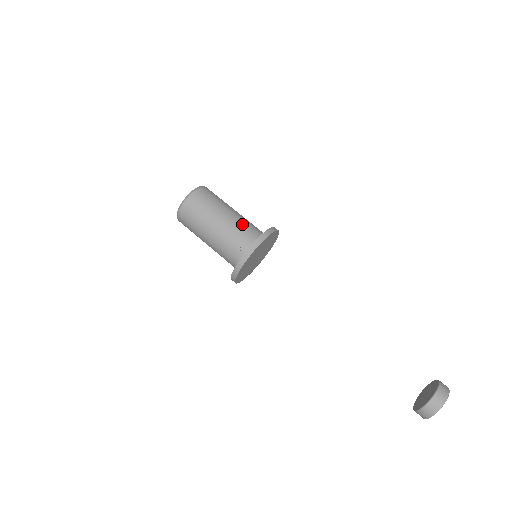
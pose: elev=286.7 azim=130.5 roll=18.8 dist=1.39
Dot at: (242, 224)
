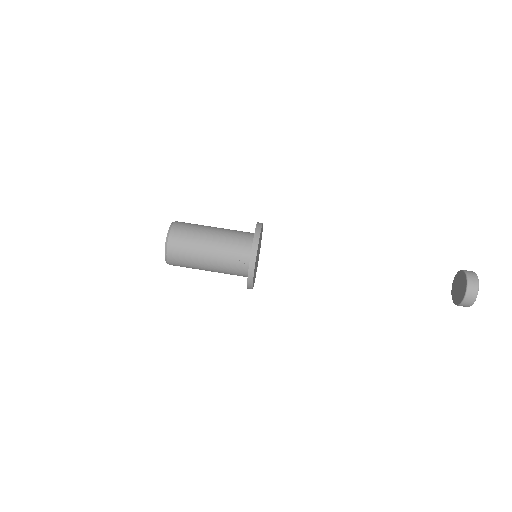
Dot at: (229, 241)
